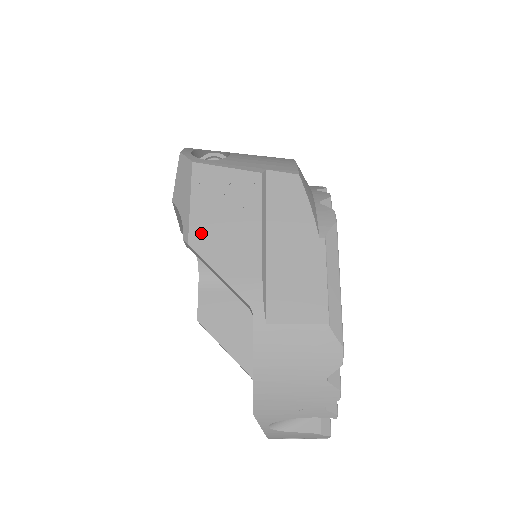
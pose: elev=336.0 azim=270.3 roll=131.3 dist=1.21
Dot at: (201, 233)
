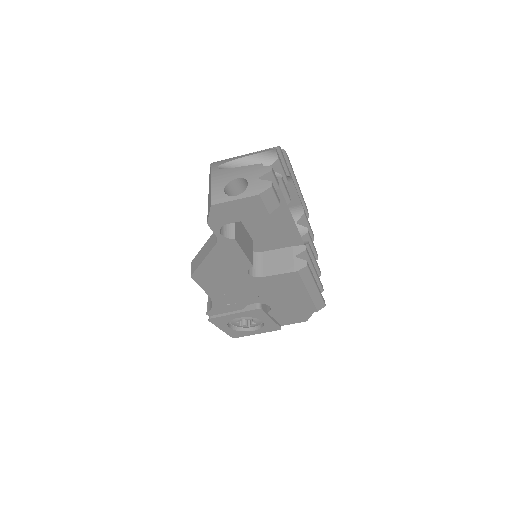
Dot at: occluded
